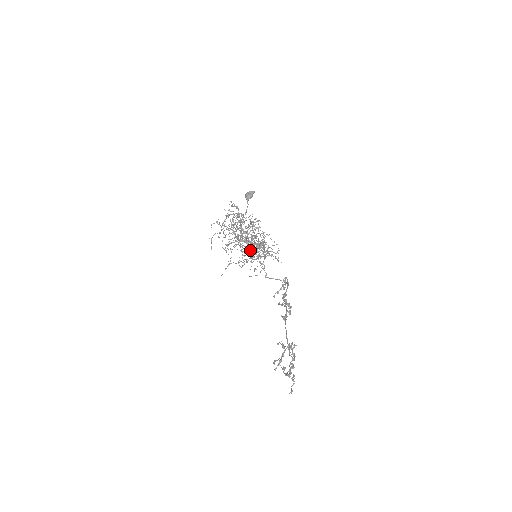
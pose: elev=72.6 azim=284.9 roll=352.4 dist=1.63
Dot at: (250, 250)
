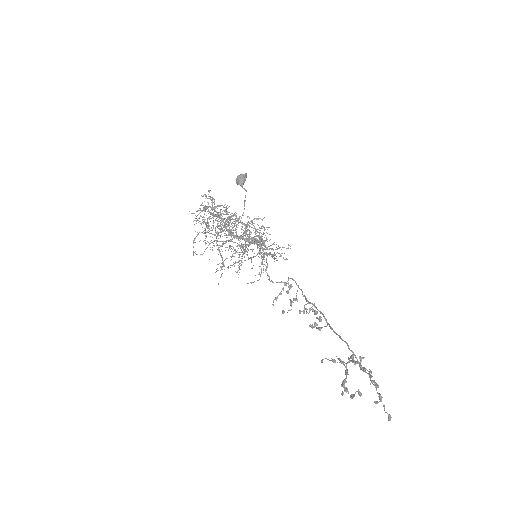
Dot at: (235, 251)
